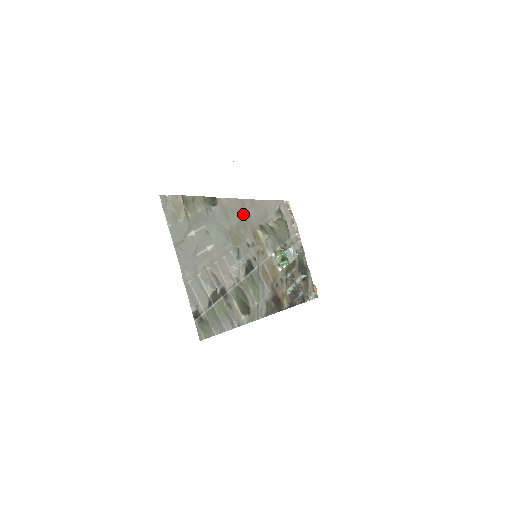
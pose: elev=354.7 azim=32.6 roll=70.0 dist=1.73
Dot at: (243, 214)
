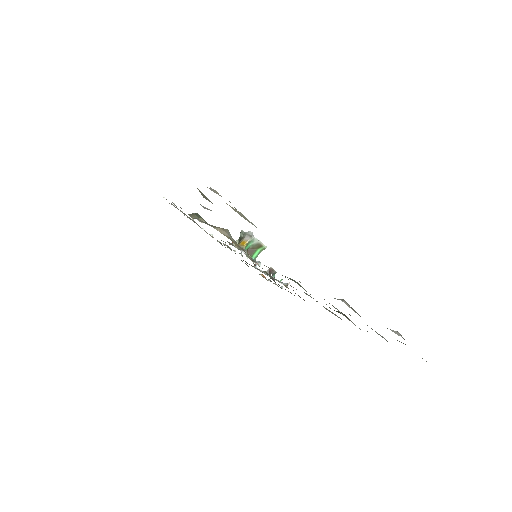
Dot at: occluded
